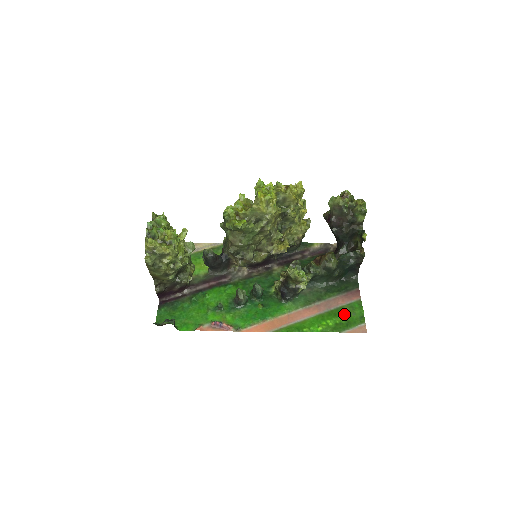
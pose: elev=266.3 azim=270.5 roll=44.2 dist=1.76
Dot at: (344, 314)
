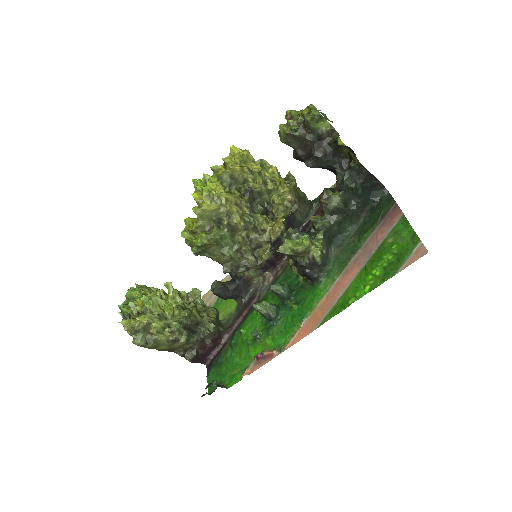
Dot at: (389, 249)
